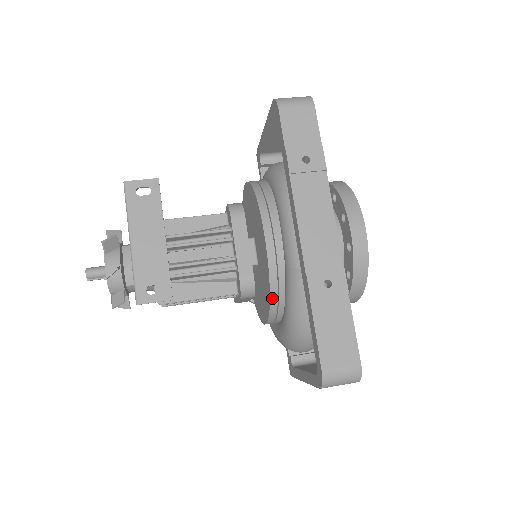
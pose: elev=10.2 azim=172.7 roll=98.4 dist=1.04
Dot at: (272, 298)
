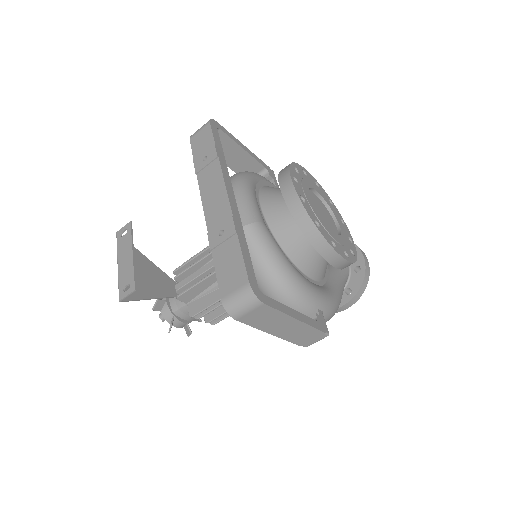
Dot at: occluded
